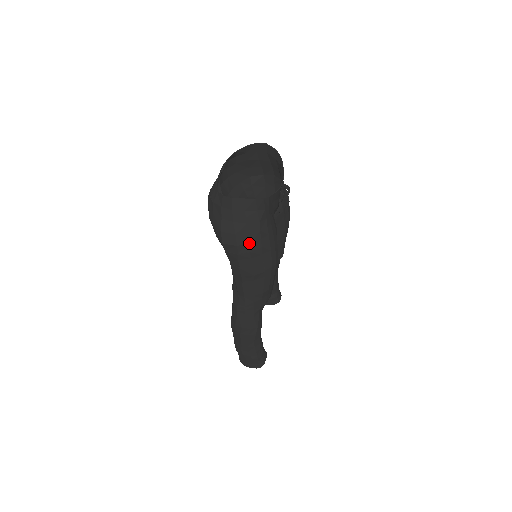
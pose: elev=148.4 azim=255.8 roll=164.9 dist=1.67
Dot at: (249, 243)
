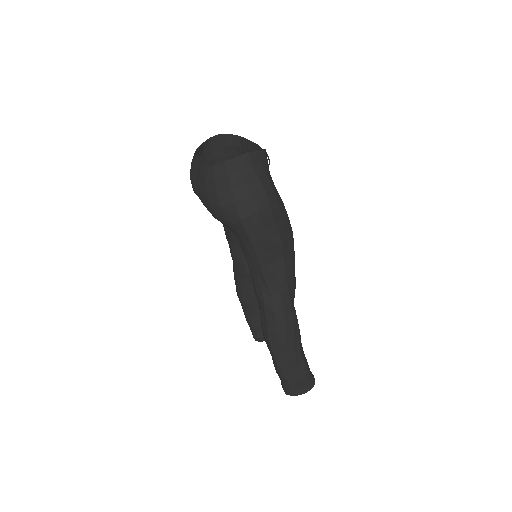
Dot at: (268, 204)
